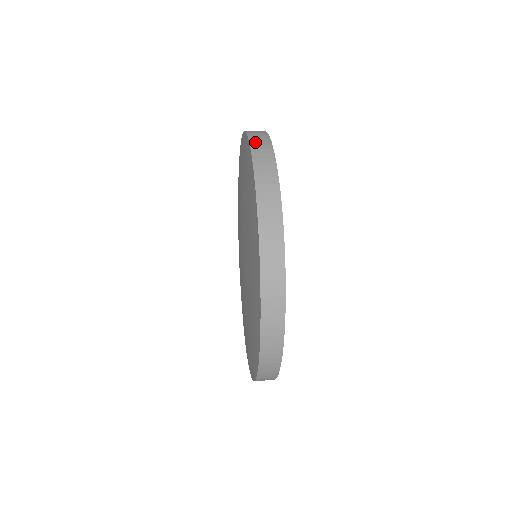
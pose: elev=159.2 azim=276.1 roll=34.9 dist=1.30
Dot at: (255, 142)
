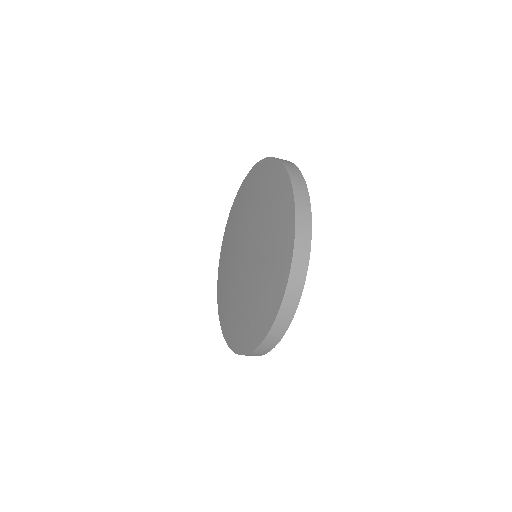
Dot at: occluded
